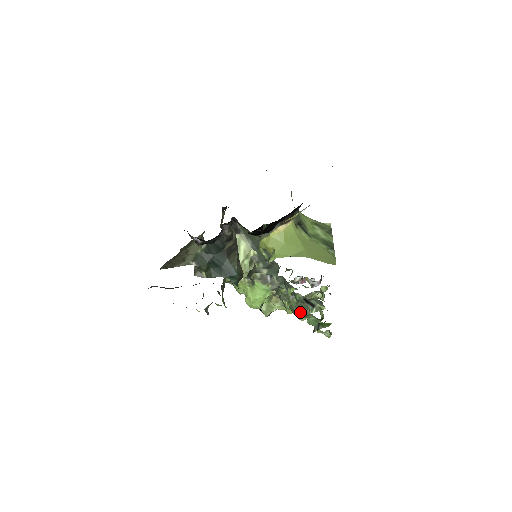
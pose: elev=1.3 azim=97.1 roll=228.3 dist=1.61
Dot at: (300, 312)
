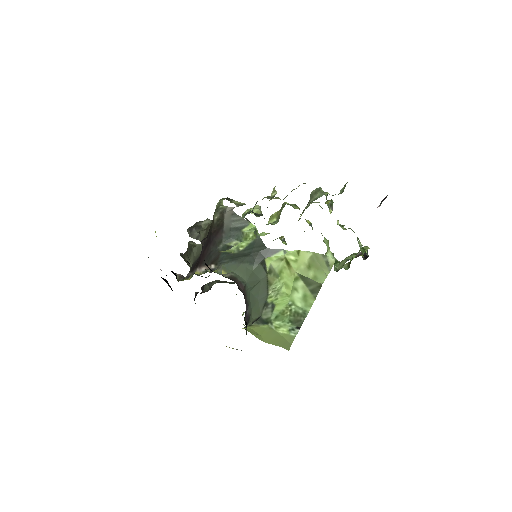
Dot at: occluded
